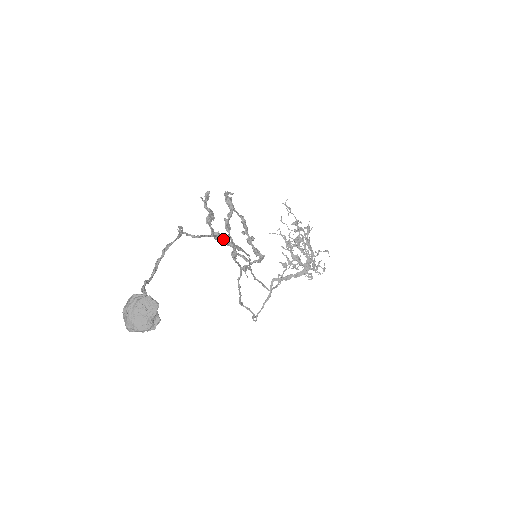
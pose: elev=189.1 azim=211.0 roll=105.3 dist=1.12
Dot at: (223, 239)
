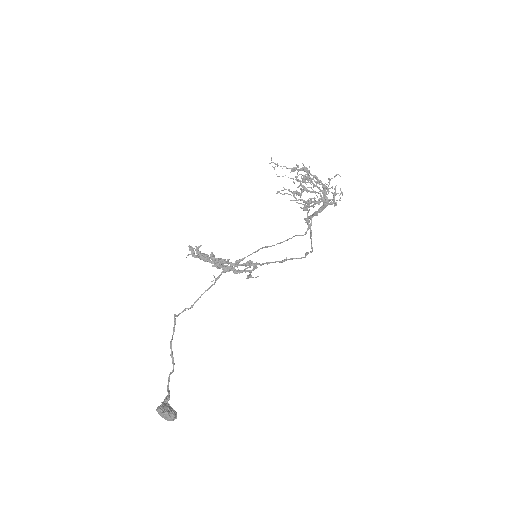
Dot at: (215, 282)
